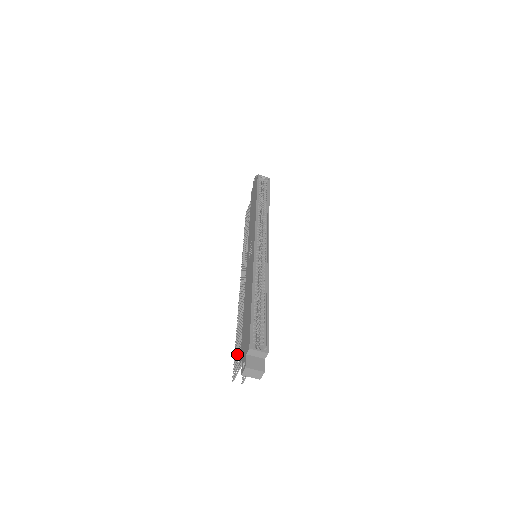
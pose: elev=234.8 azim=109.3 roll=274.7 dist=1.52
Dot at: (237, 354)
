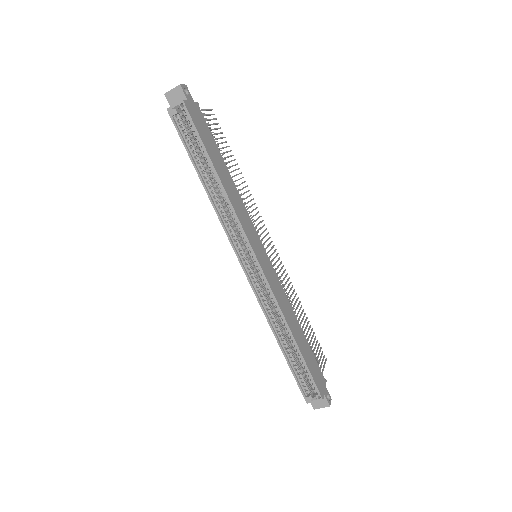
Dot at: occluded
